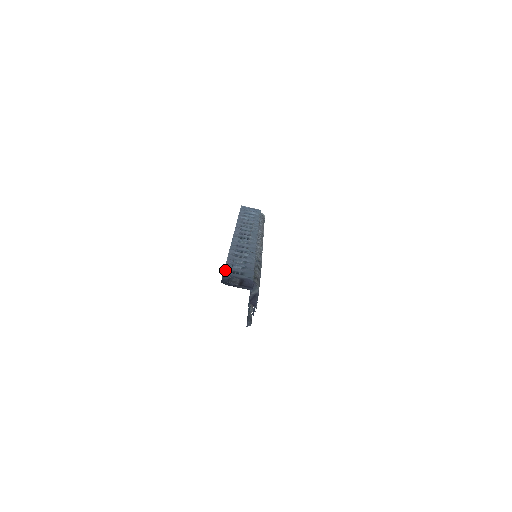
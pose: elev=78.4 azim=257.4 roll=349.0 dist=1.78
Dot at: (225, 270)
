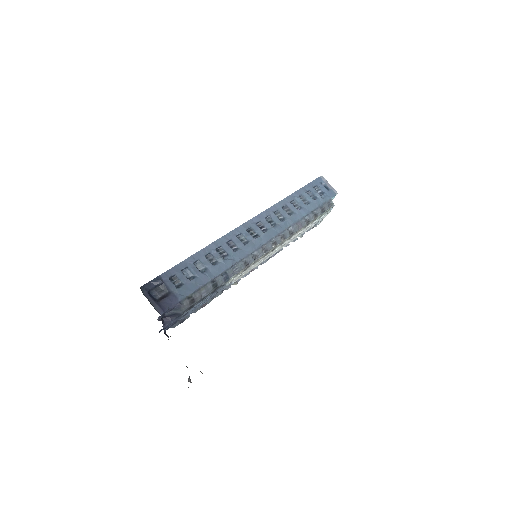
Dot at: (168, 271)
